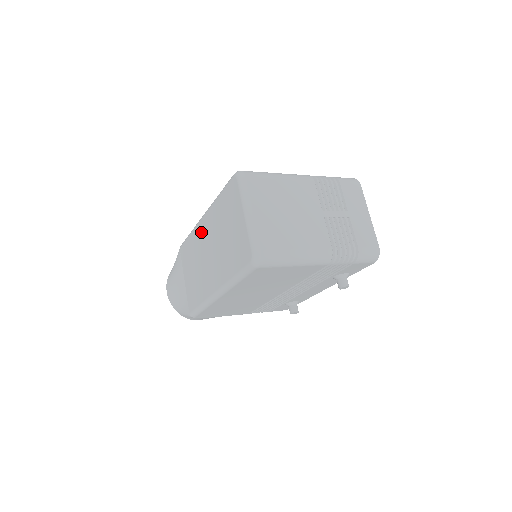
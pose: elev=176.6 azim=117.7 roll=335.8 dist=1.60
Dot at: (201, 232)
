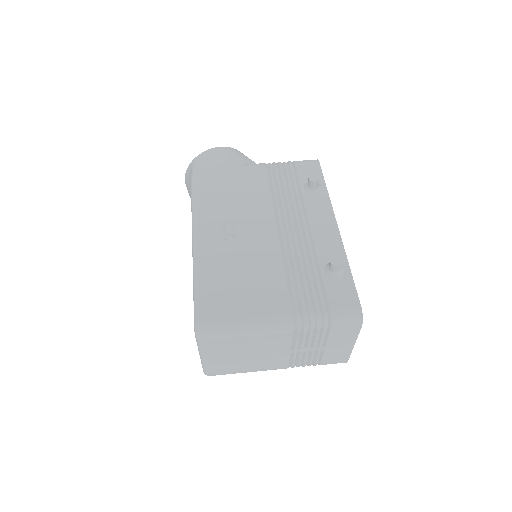
Dot at: occluded
